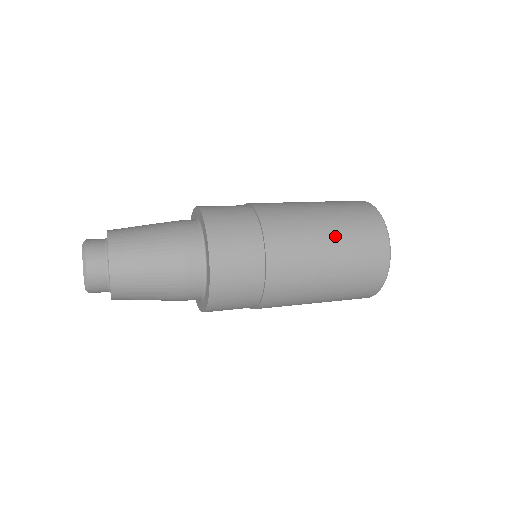
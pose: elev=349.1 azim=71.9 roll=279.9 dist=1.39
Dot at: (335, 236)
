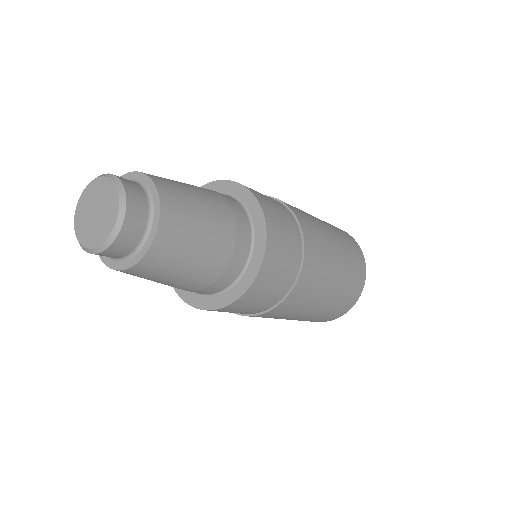
Dot at: (338, 240)
